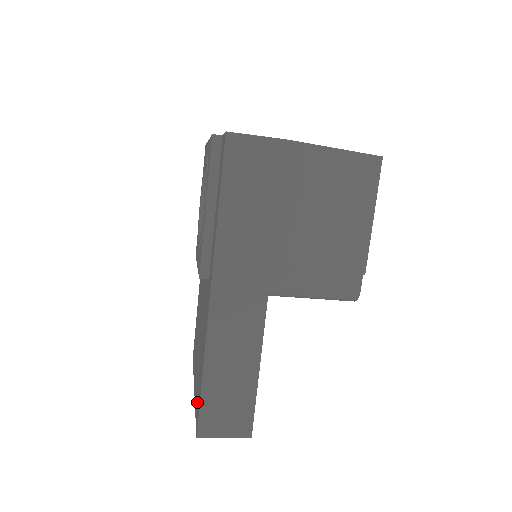
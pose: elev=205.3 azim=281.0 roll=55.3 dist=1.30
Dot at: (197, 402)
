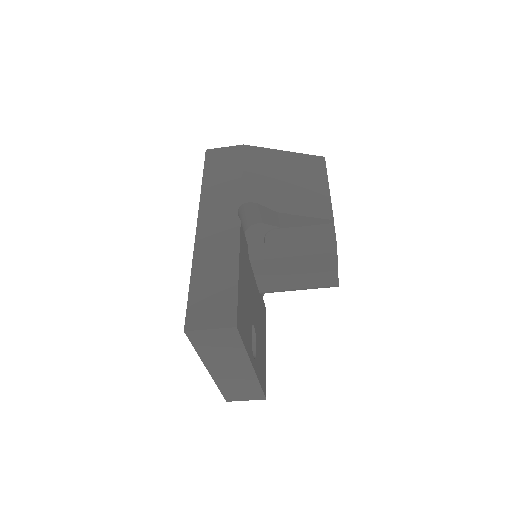
Dot at: occluded
